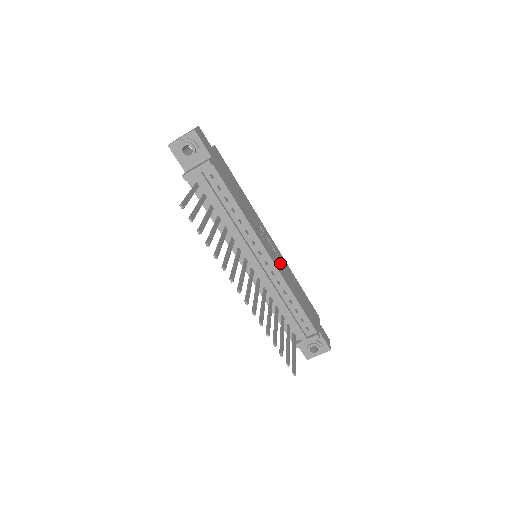
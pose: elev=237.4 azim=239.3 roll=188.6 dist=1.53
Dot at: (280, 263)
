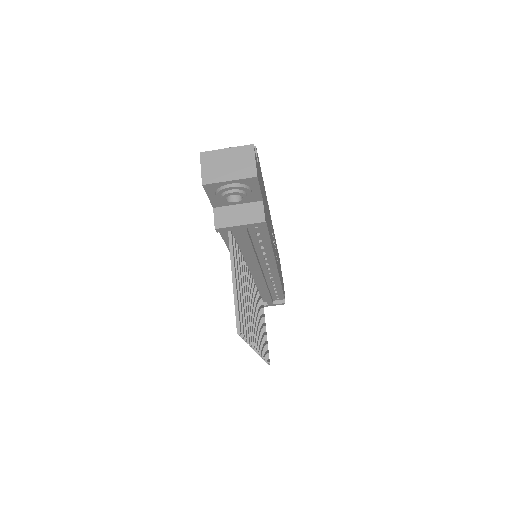
Dot at: occluded
